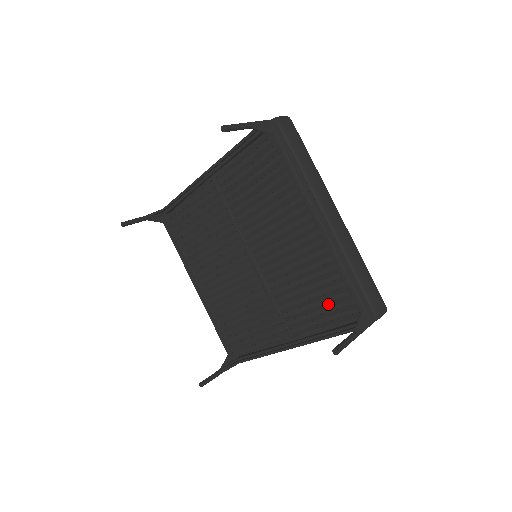
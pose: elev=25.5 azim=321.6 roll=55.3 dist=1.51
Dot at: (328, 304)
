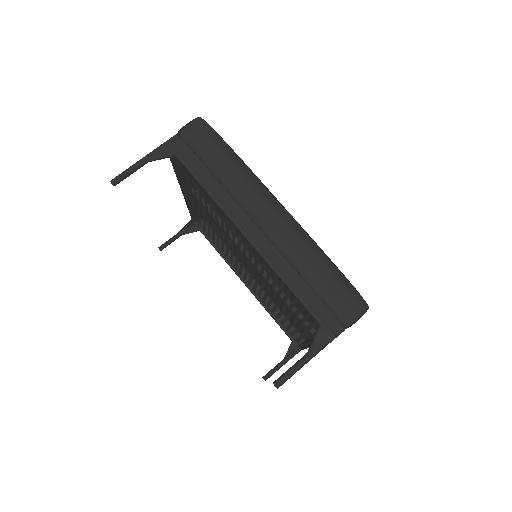
Dot at: occluded
